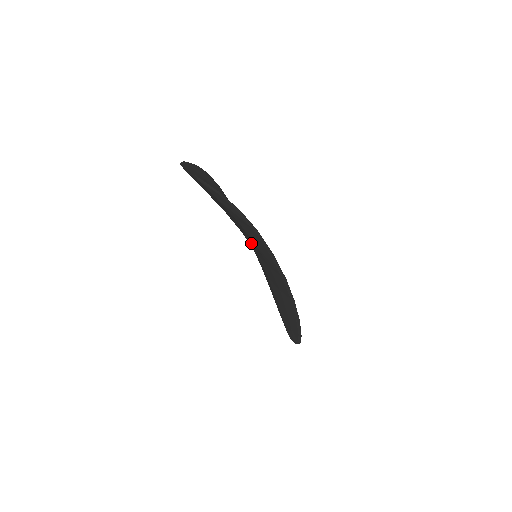
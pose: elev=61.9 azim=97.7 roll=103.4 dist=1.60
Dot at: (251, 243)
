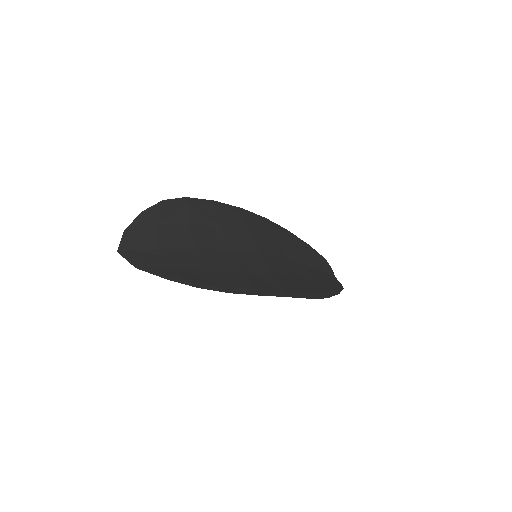
Dot at: (241, 261)
